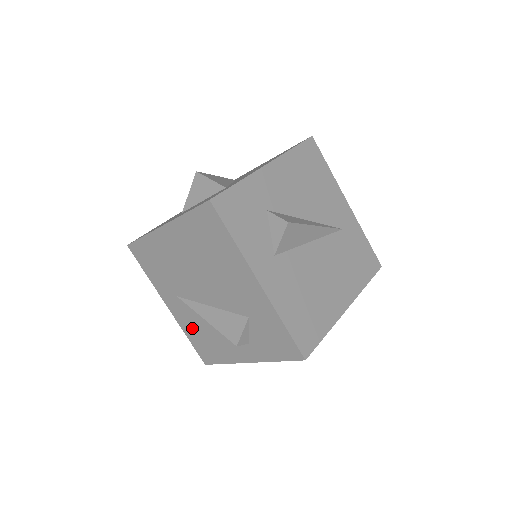
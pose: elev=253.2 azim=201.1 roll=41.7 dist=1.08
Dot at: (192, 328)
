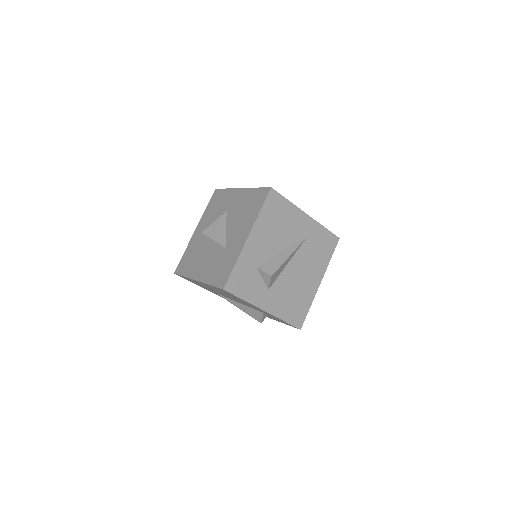
Dot at: occluded
